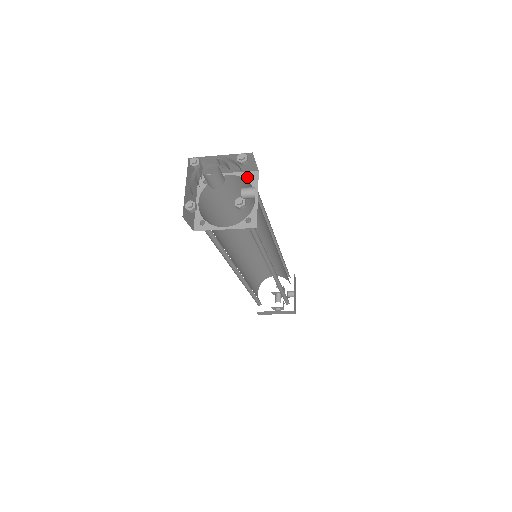
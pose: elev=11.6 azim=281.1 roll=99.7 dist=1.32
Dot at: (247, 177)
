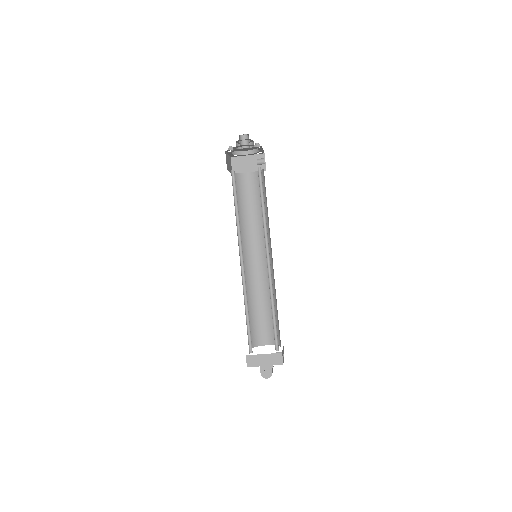
Dot at: occluded
